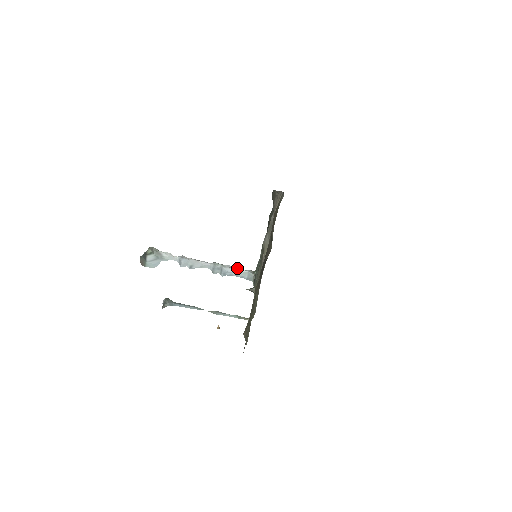
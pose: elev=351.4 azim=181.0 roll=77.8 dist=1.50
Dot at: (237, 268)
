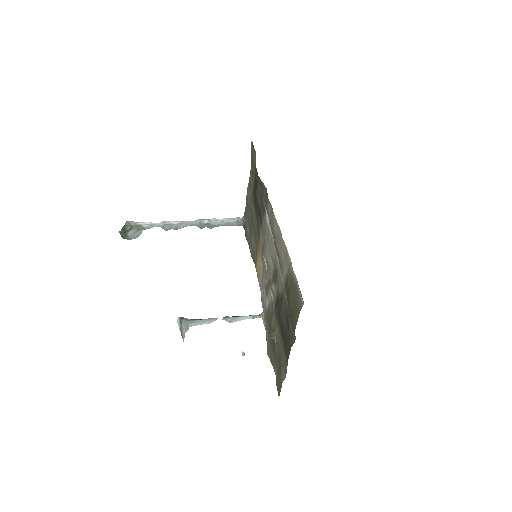
Dot at: (224, 219)
